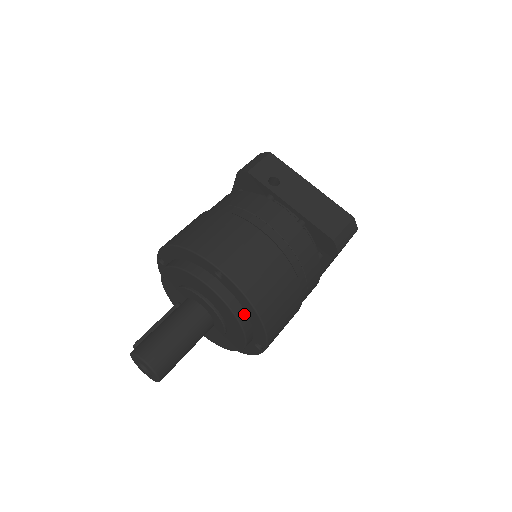
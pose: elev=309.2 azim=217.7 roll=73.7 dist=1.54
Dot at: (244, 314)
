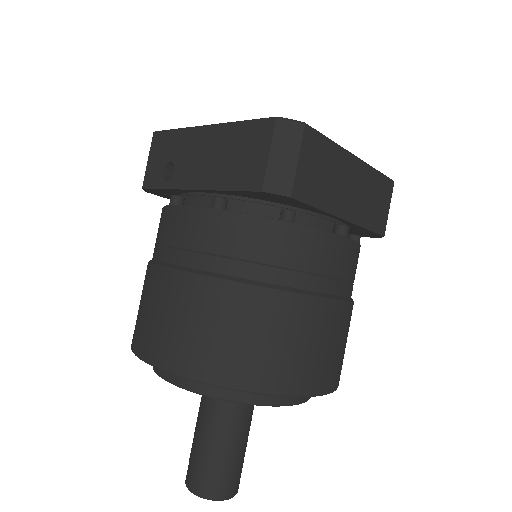
Dot at: occluded
